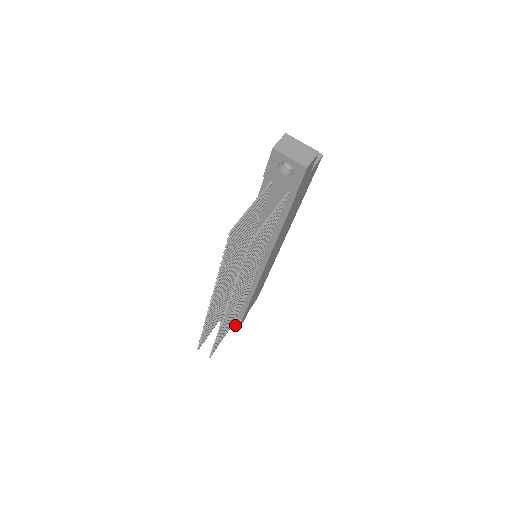
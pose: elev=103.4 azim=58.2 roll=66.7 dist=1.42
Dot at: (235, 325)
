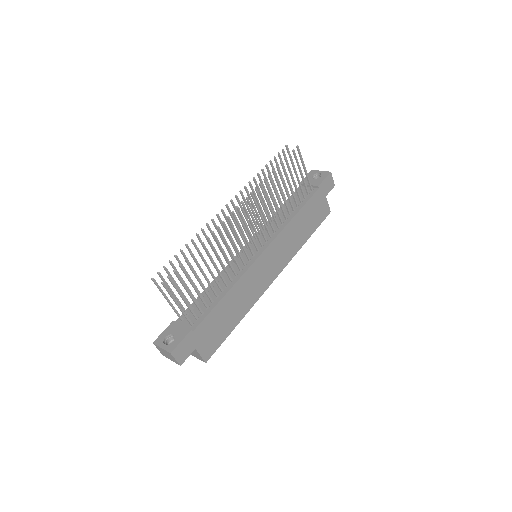
Dot at: (178, 340)
